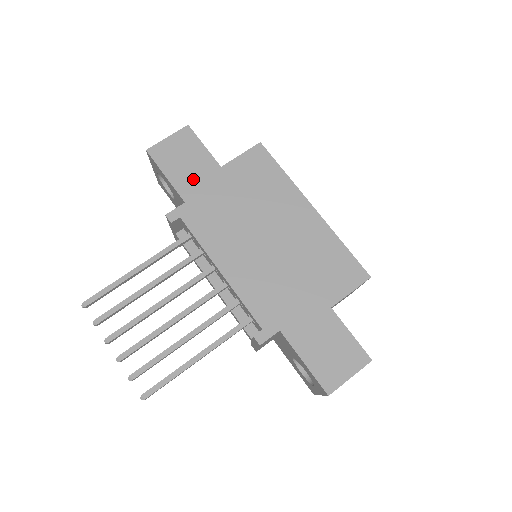
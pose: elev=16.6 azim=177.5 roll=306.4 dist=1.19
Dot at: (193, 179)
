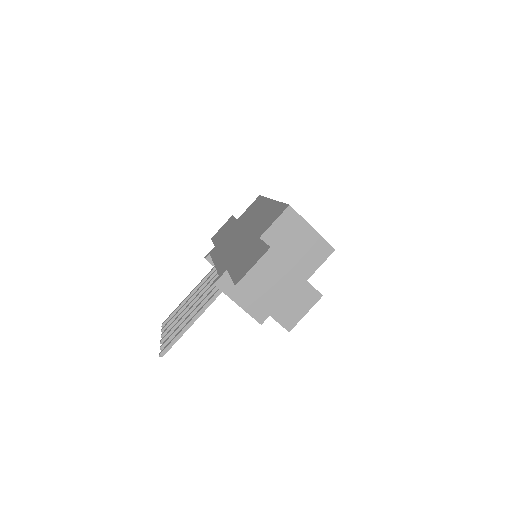
Dot at: (223, 234)
